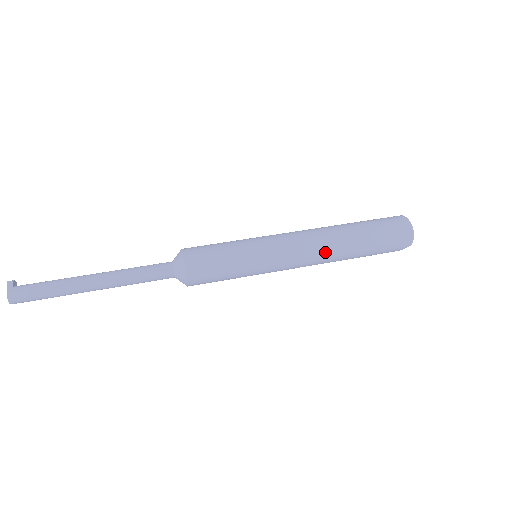
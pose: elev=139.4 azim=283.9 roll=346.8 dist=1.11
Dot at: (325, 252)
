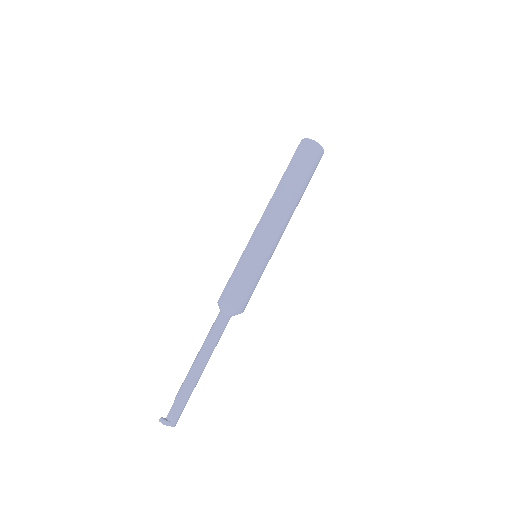
Dot at: occluded
